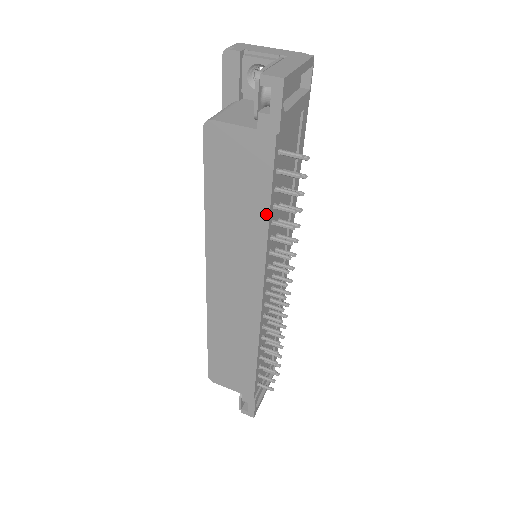
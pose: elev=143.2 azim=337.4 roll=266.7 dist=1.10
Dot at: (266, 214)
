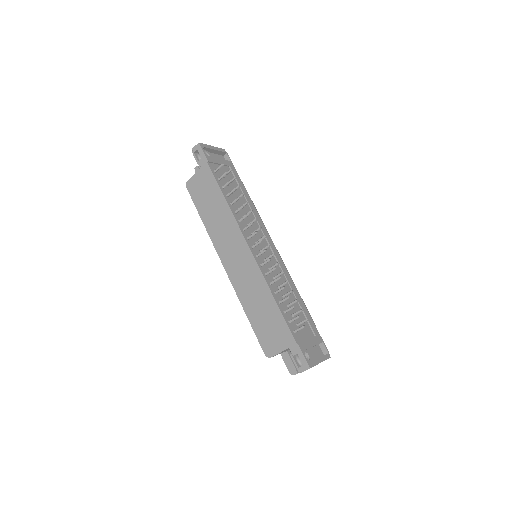
Dot at: (223, 199)
